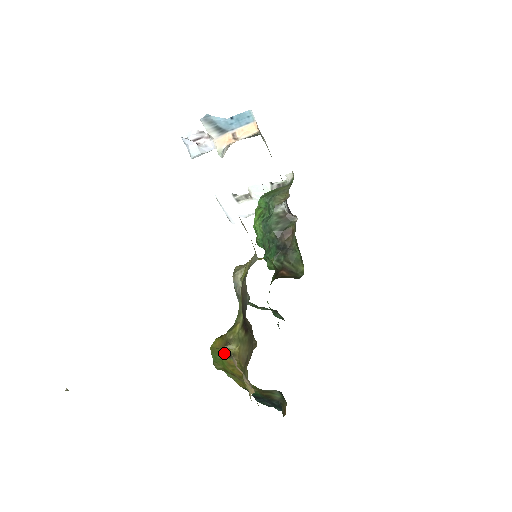
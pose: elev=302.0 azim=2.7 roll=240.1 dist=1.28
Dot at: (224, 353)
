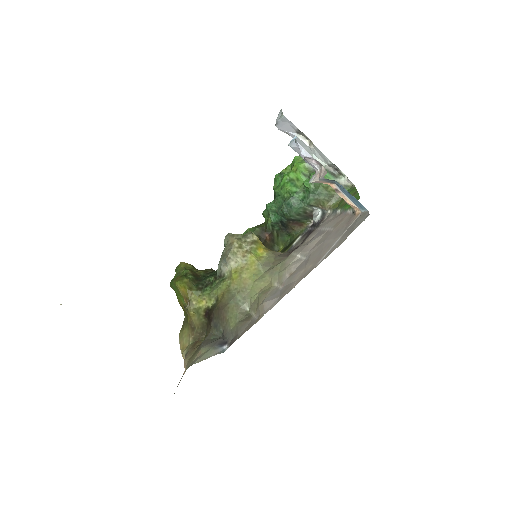
Dot at: (182, 300)
